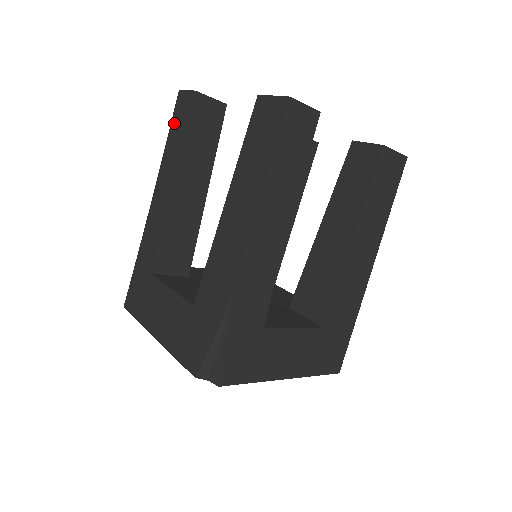
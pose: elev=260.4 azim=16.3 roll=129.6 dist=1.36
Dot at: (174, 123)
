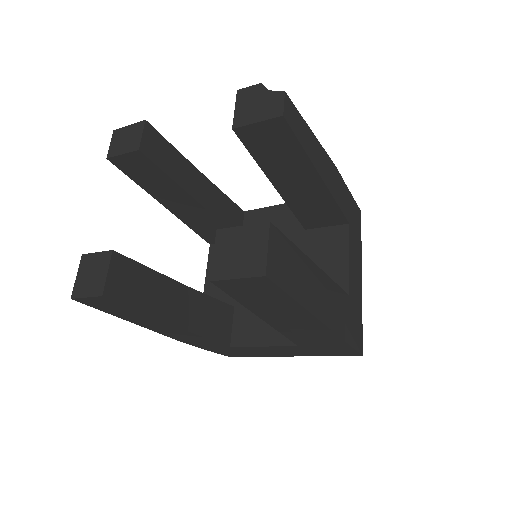
Dot at: occluded
